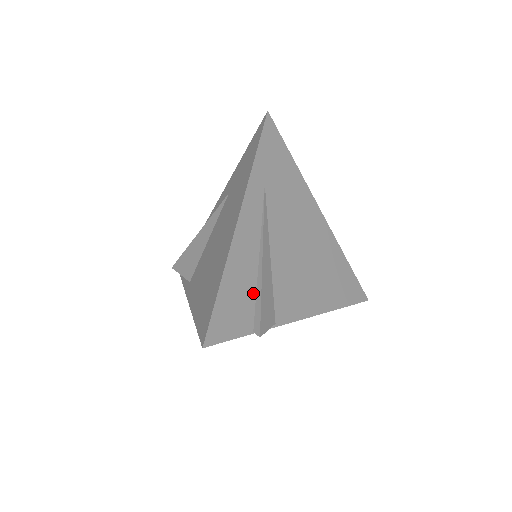
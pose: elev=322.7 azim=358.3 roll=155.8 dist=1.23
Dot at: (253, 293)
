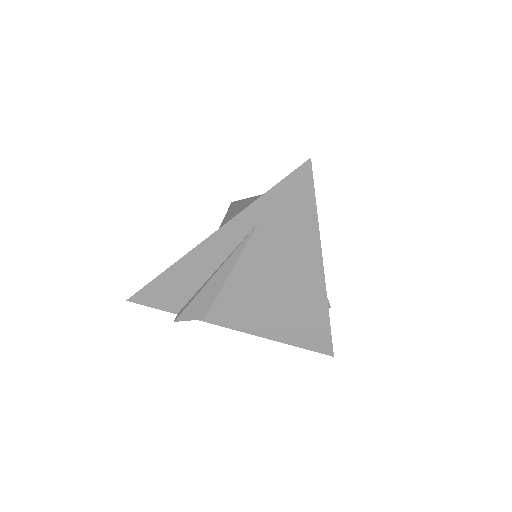
Dot at: (193, 292)
